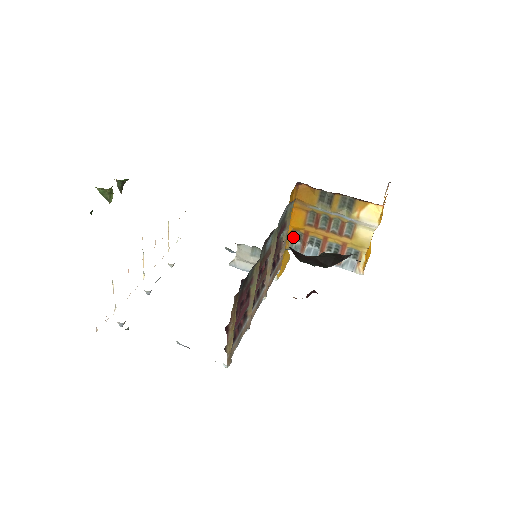
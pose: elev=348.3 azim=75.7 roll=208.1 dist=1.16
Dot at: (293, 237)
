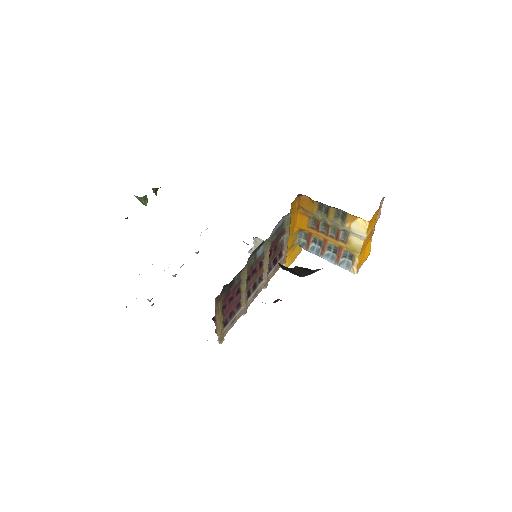
Dot at: (300, 235)
